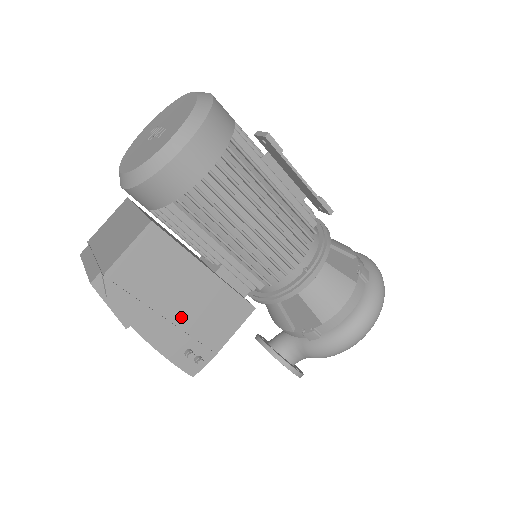
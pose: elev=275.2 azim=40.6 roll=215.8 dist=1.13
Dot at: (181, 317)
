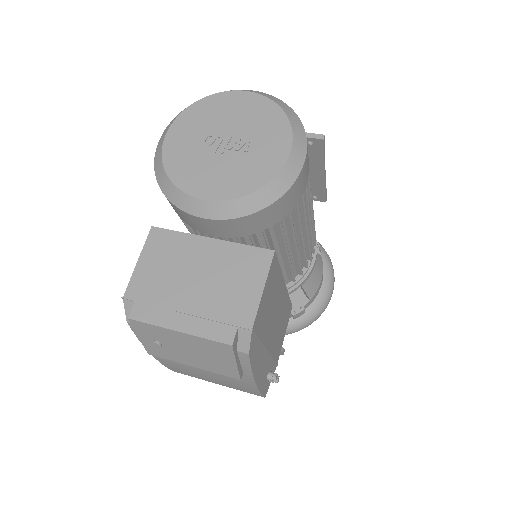
Dot at: (271, 342)
